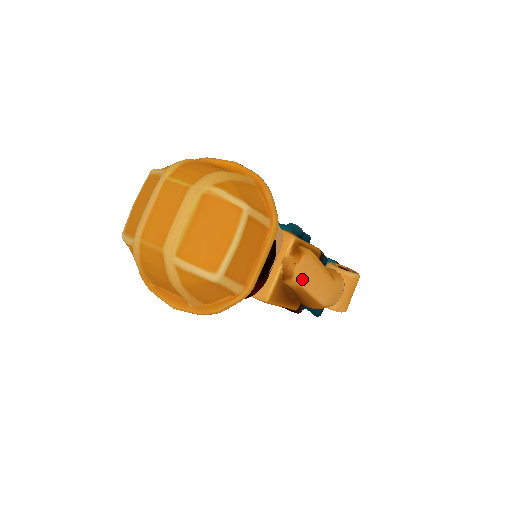
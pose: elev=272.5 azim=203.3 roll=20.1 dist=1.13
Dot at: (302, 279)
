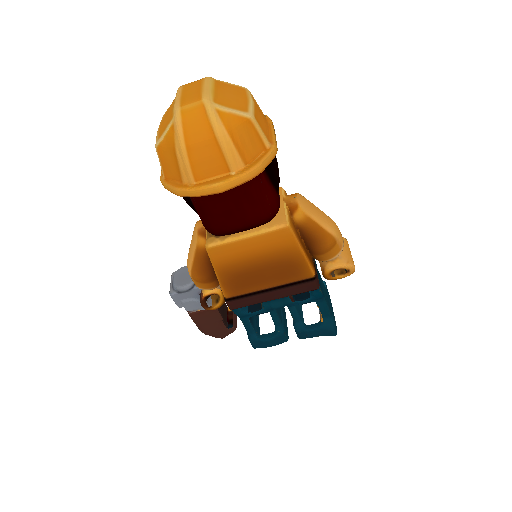
Dot at: (306, 208)
